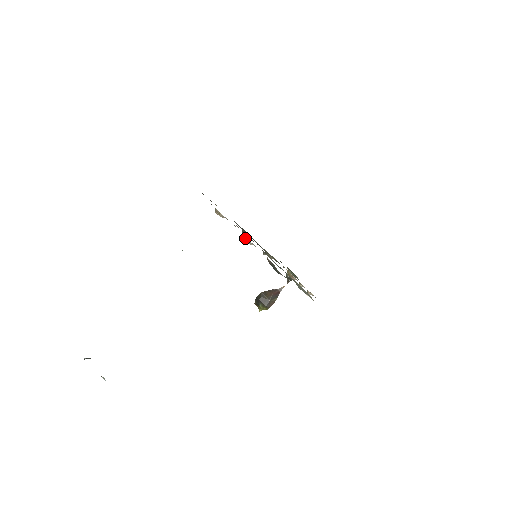
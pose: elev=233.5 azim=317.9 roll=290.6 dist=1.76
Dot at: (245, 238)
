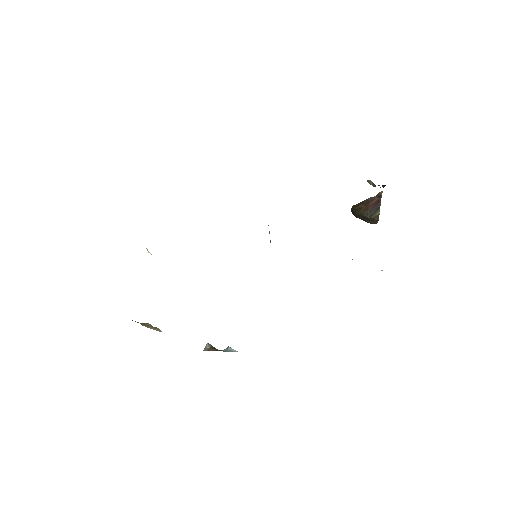
Dot at: occluded
